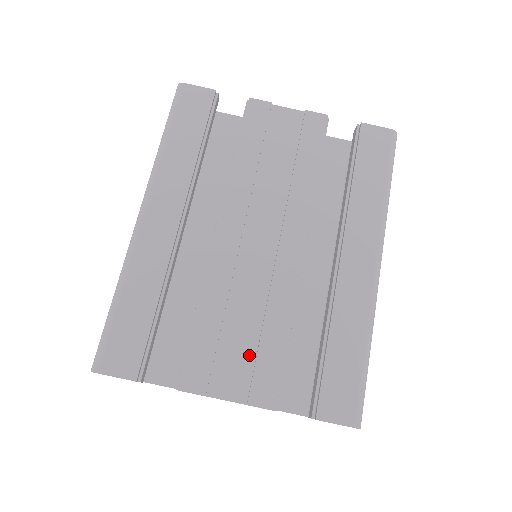
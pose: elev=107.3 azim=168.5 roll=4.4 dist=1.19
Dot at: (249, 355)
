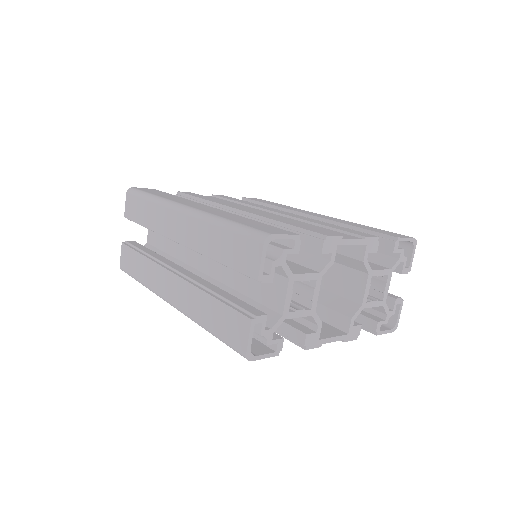
Dot at: (331, 231)
